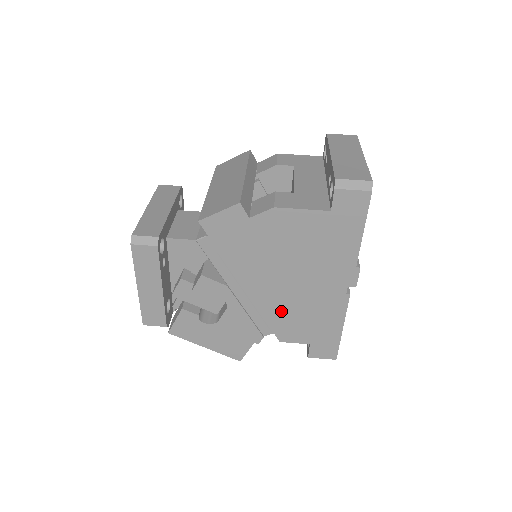
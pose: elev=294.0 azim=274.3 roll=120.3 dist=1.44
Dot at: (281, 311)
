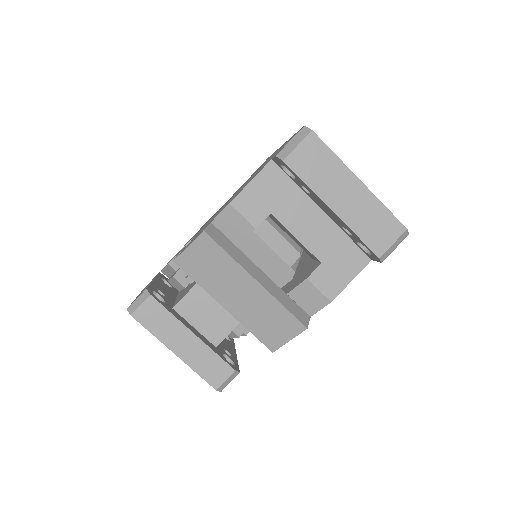
Dot at: occluded
